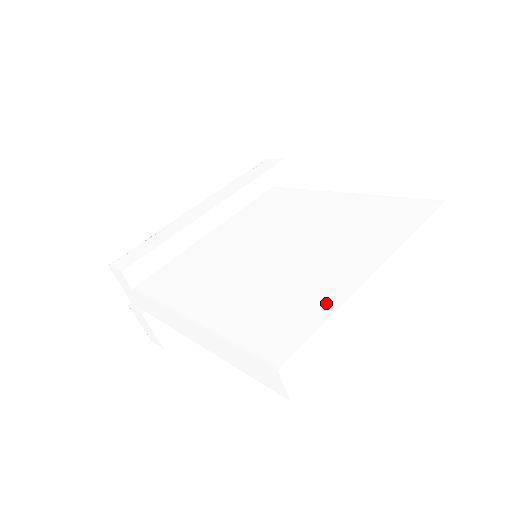
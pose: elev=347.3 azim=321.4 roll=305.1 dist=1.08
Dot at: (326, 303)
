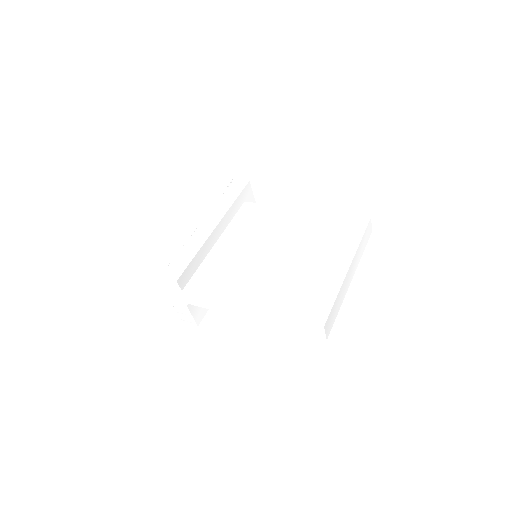
Dot at: (332, 287)
